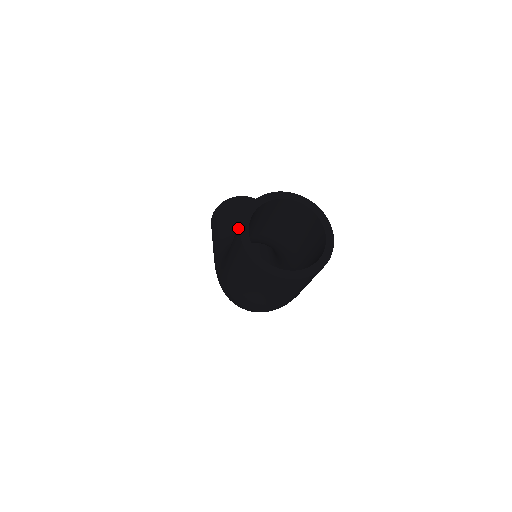
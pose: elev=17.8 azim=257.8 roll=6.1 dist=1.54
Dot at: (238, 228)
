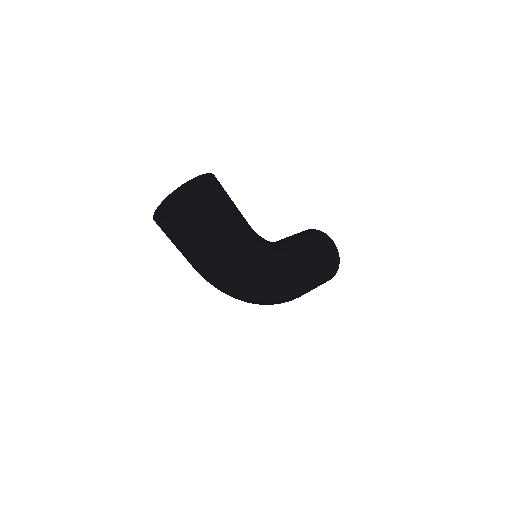
Dot at: occluded
